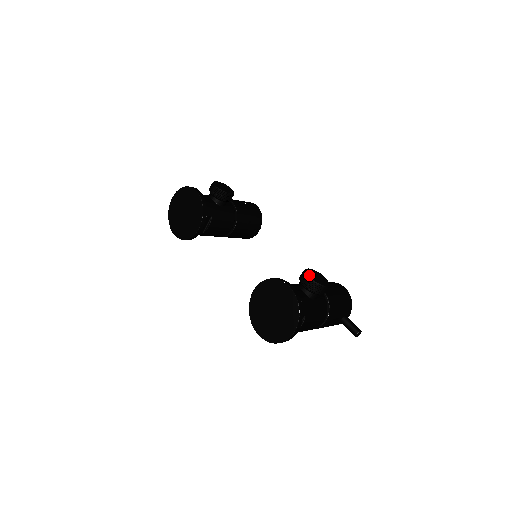
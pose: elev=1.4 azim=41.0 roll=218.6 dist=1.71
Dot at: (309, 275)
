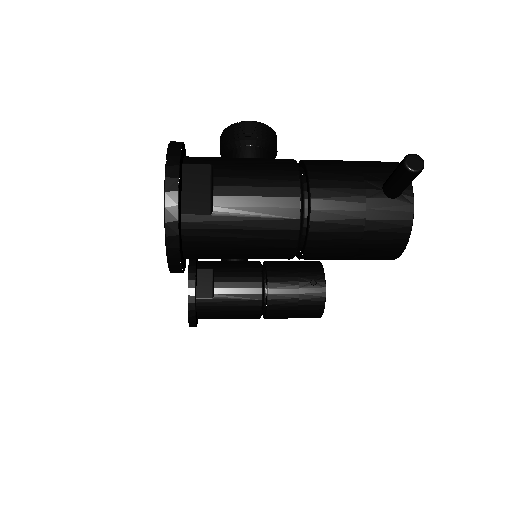
Dot at: occluded
